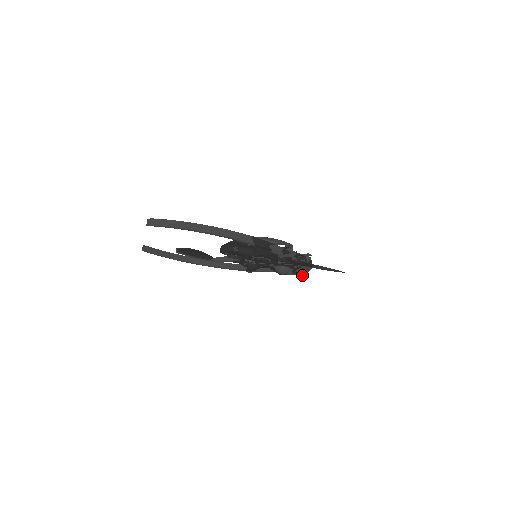
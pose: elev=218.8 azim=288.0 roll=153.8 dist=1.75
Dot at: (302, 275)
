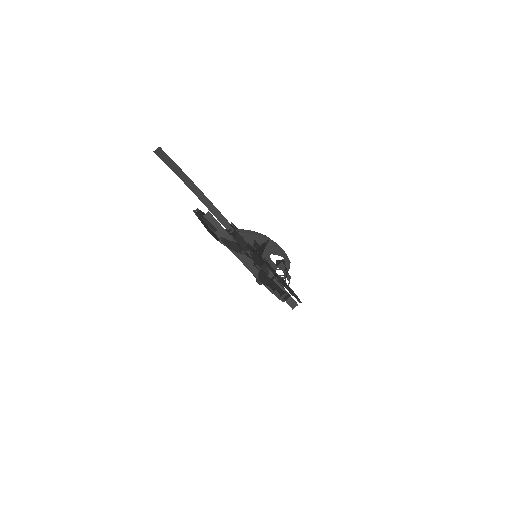
Dot at: occluded
